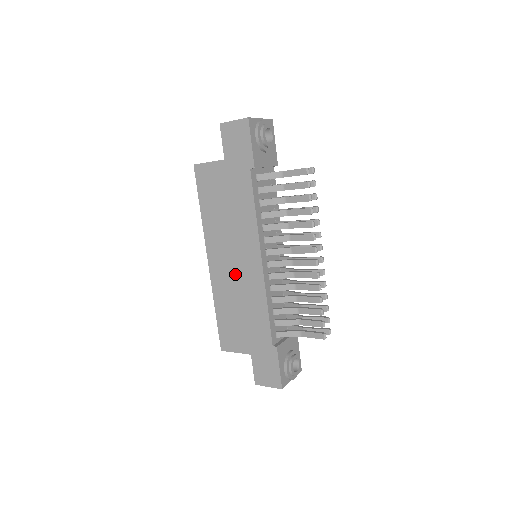
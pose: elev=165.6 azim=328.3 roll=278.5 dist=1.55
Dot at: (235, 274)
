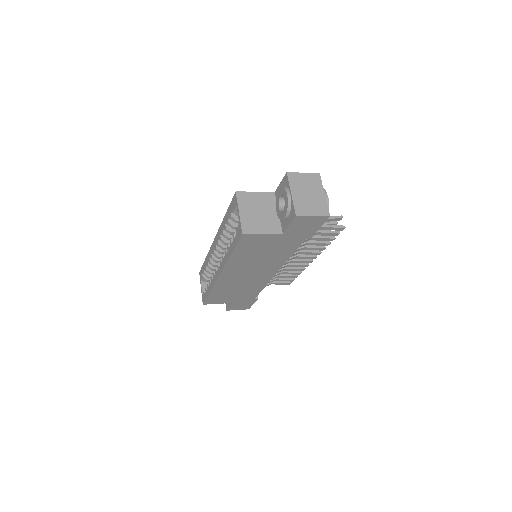
Dot at: (245, 279)
